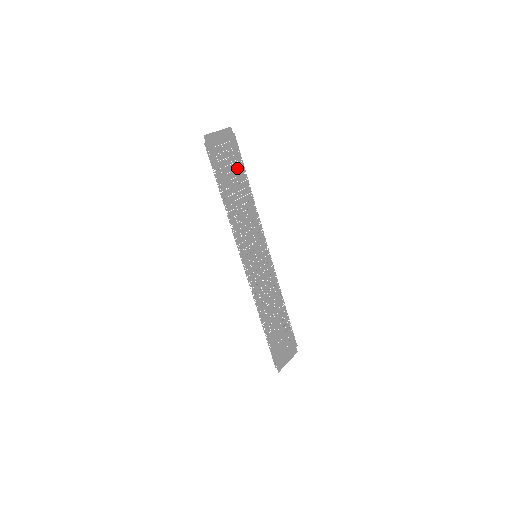
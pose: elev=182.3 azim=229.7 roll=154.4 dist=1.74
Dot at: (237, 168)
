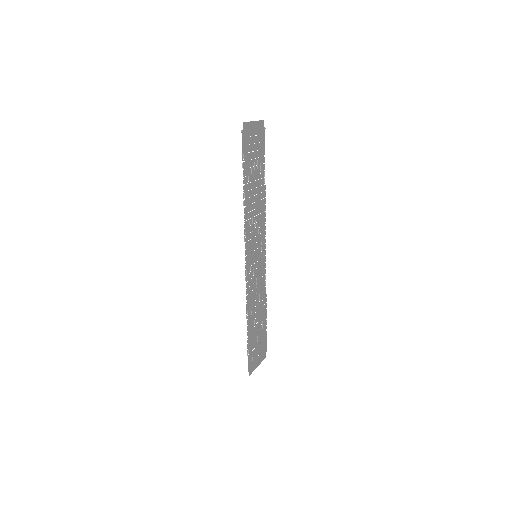
Dot at: (260, 163)
